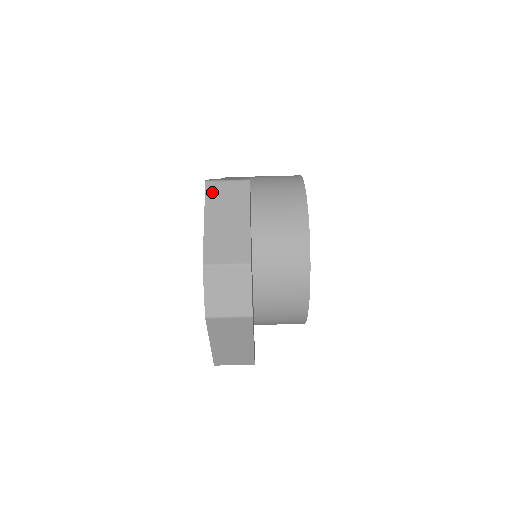
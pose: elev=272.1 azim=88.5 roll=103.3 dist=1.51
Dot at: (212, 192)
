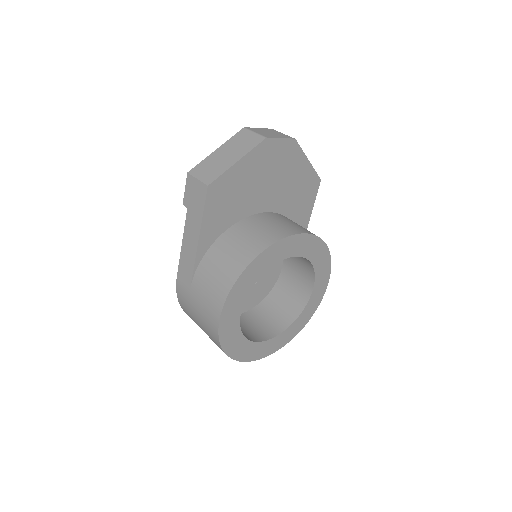
Dot at: occluded
